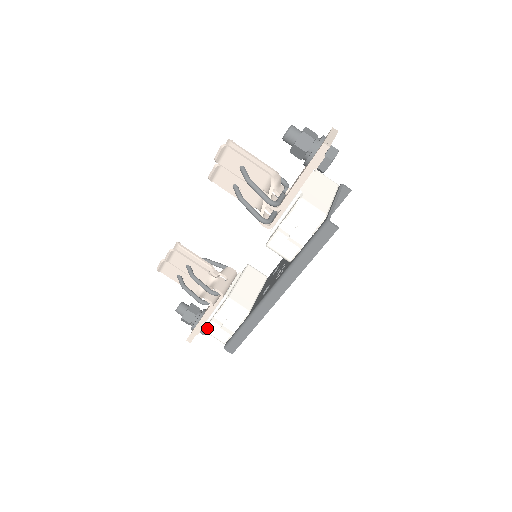
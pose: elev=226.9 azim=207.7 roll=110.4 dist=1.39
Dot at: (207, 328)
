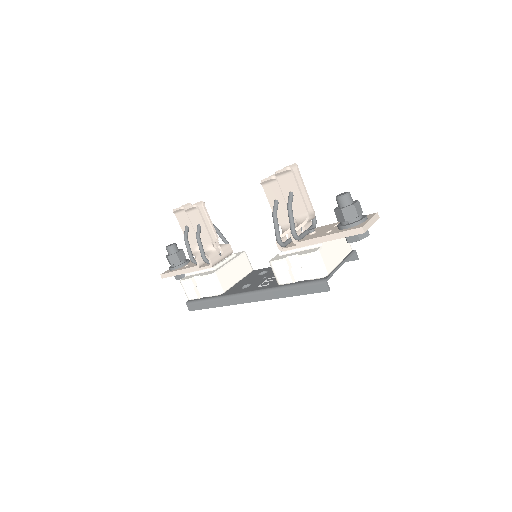
Dot at: (183, 281)
